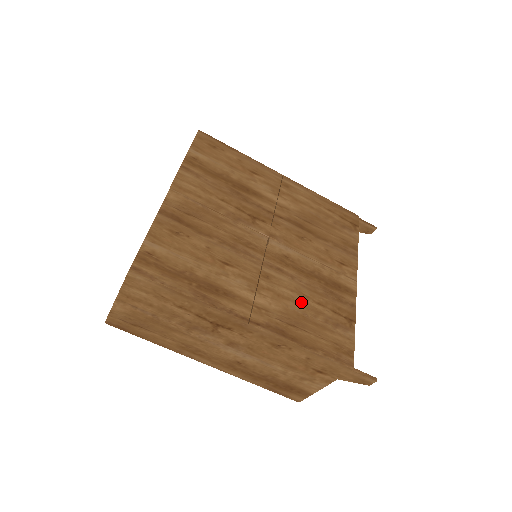
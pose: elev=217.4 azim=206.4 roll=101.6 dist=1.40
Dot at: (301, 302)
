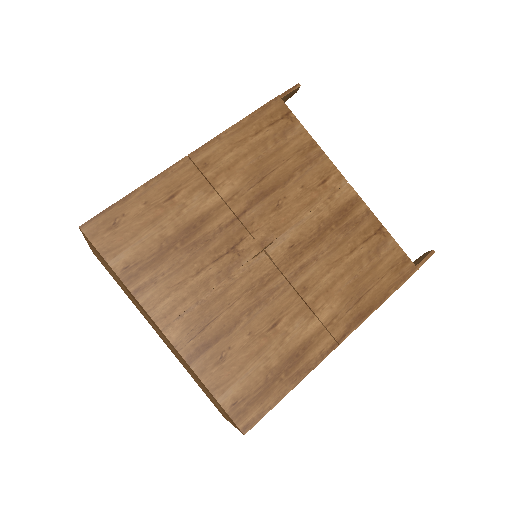
Dot at: (342, 271)
